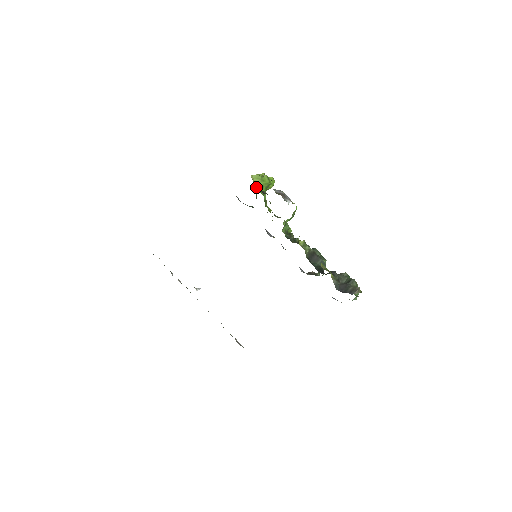
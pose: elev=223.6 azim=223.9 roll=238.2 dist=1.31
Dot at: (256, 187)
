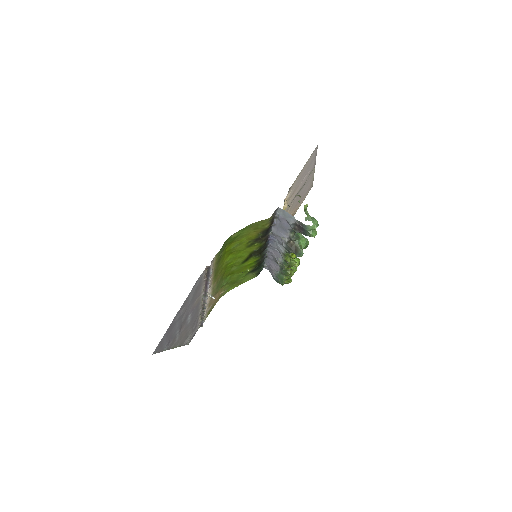
Dot at: occluded
